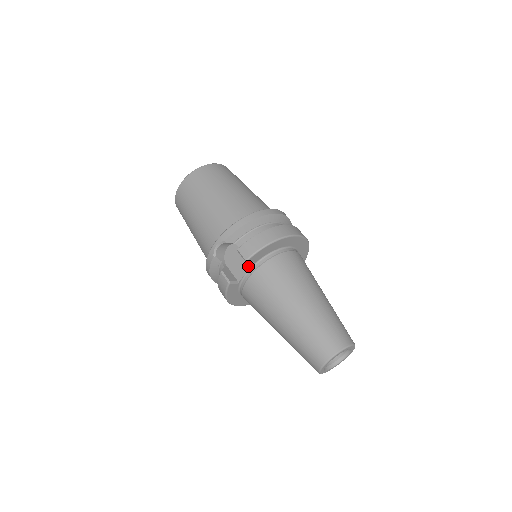
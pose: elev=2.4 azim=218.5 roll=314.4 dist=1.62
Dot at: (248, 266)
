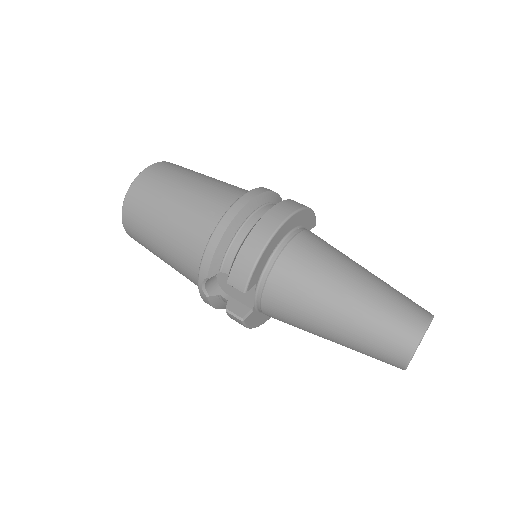
Dot at: (252, 290)
